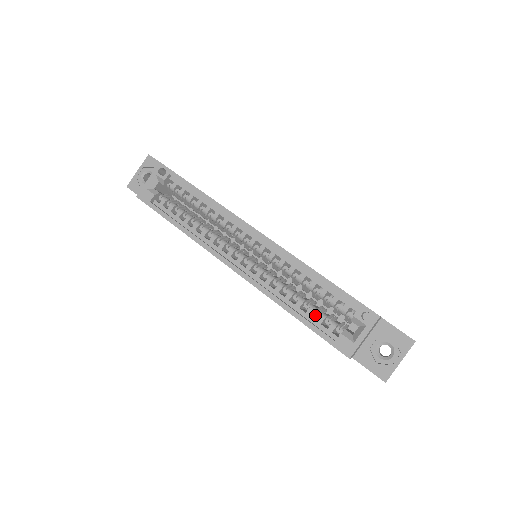
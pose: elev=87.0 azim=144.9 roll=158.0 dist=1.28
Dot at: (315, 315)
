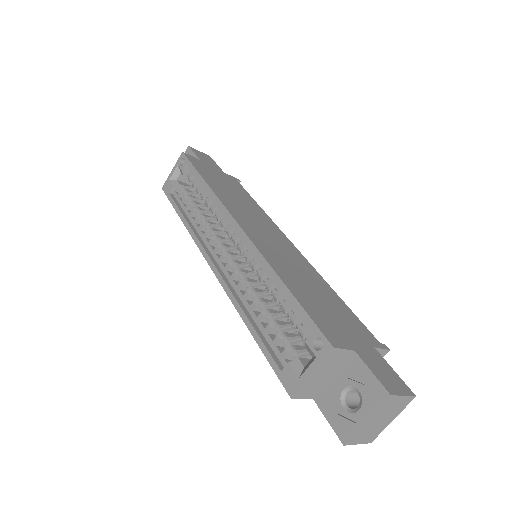
Dot at: (274, 333)
